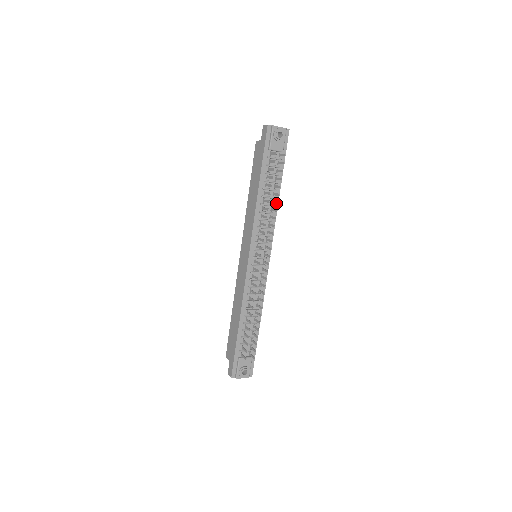
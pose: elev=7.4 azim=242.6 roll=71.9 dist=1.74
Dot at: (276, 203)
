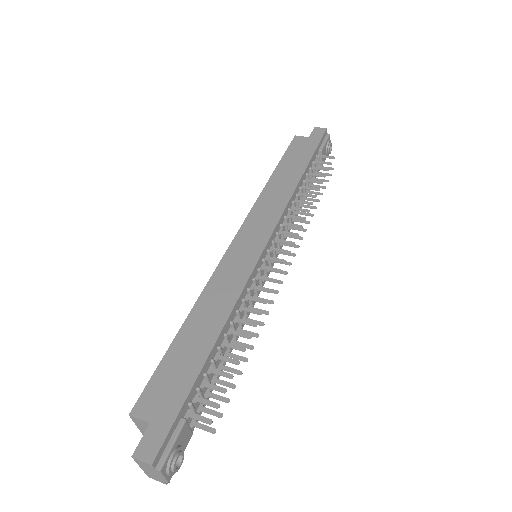
Dot at: (312, 207)
